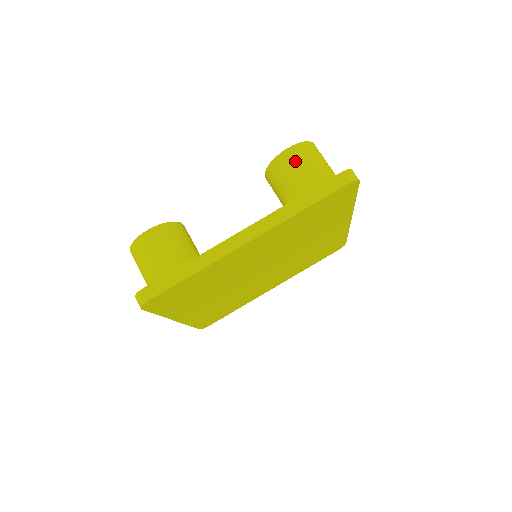
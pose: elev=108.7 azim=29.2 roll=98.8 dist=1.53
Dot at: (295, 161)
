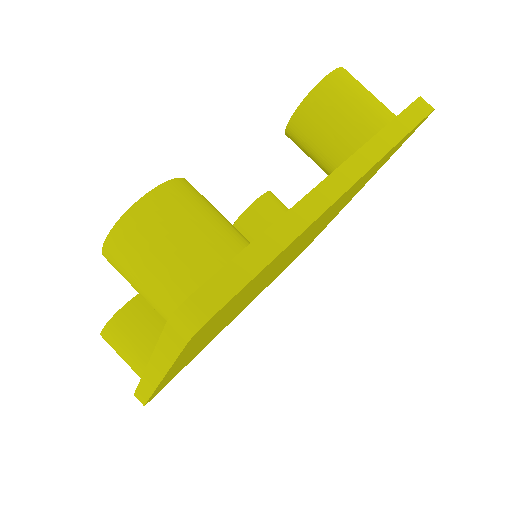
Dot at: (349, 87)
